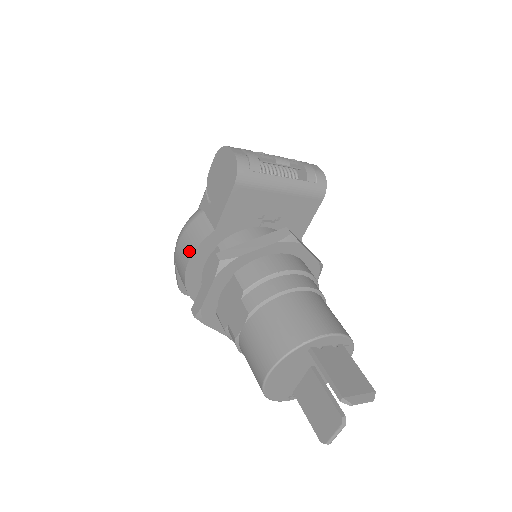
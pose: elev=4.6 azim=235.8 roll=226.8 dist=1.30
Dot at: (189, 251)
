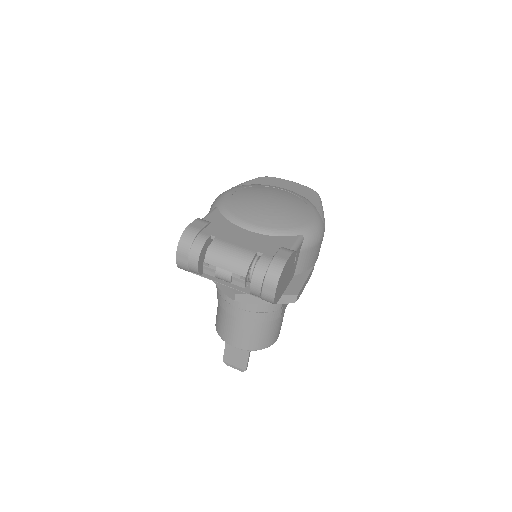
Dot at: occluded
